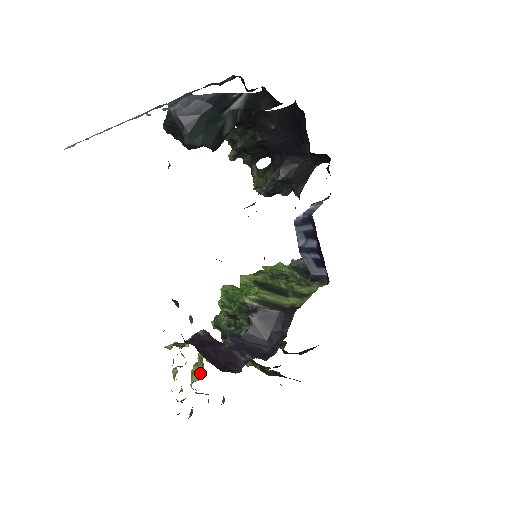
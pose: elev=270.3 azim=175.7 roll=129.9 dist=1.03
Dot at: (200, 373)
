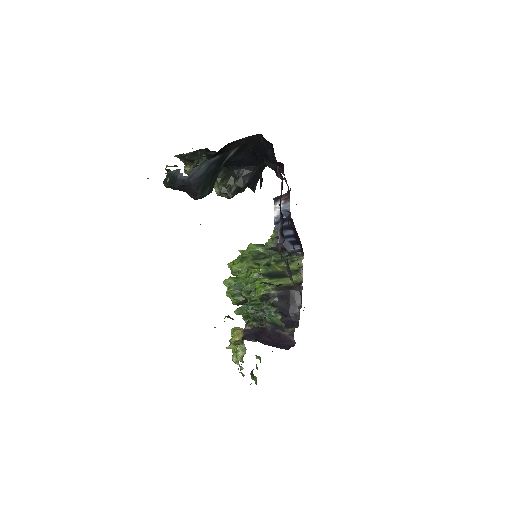
Dot at: (243, 350)
